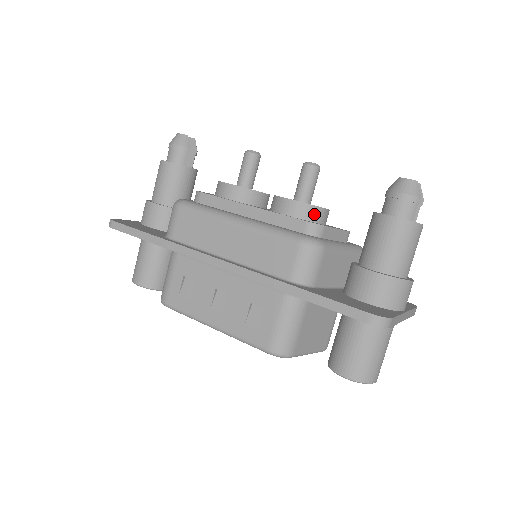
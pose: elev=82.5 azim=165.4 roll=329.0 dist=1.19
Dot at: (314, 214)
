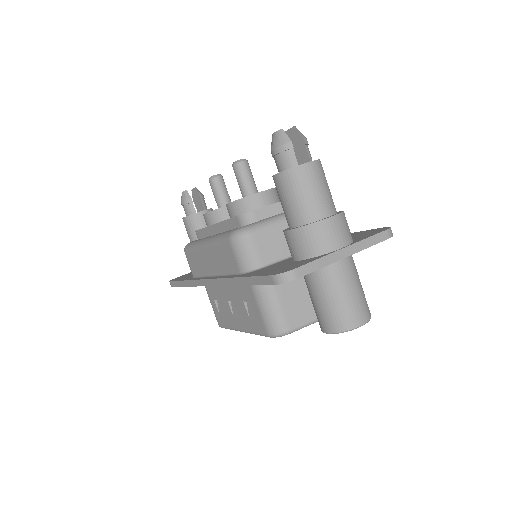
Dot at: (250, 204)
